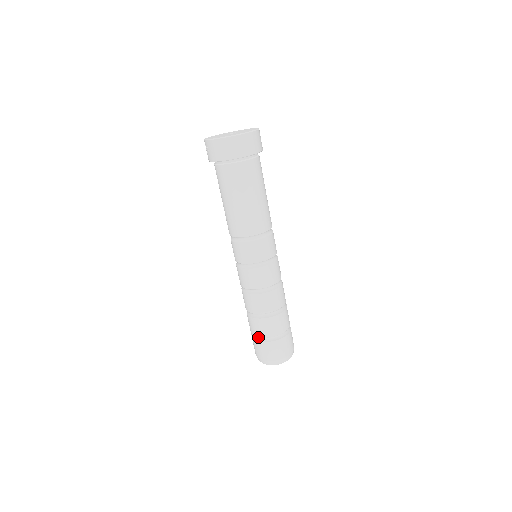
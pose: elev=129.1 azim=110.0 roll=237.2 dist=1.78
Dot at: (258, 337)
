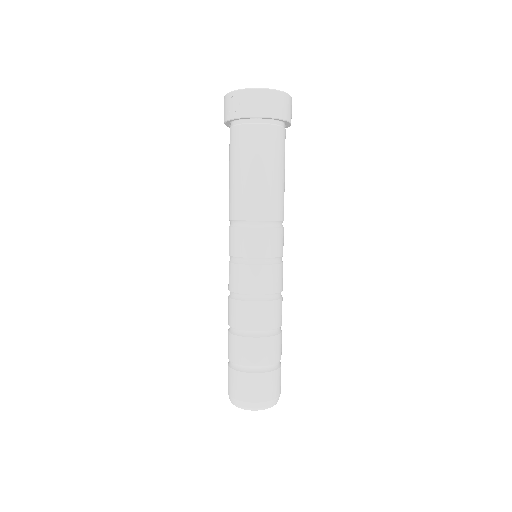
Dot at: (250, 367)
